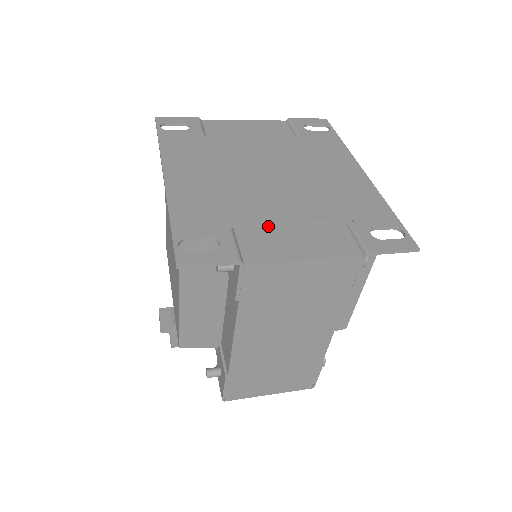
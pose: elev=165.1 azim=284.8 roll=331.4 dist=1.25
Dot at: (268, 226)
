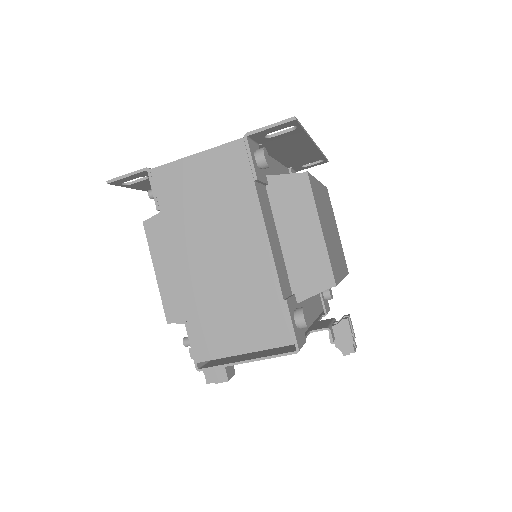
Dot at: occluded
